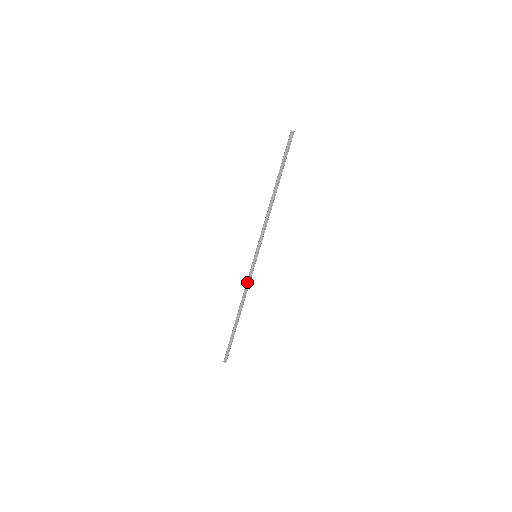
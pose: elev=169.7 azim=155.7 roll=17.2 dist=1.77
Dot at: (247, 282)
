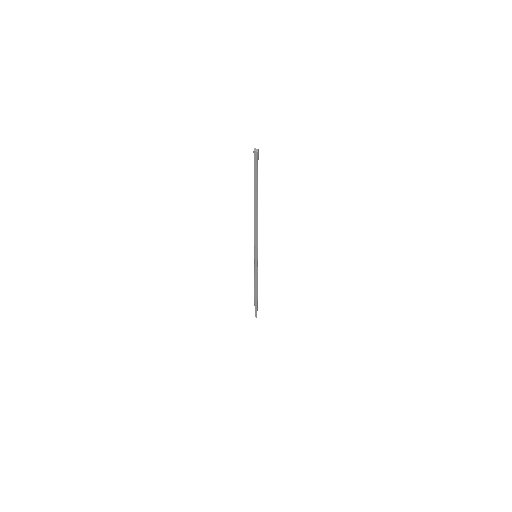
Dot at: (255, 274)
